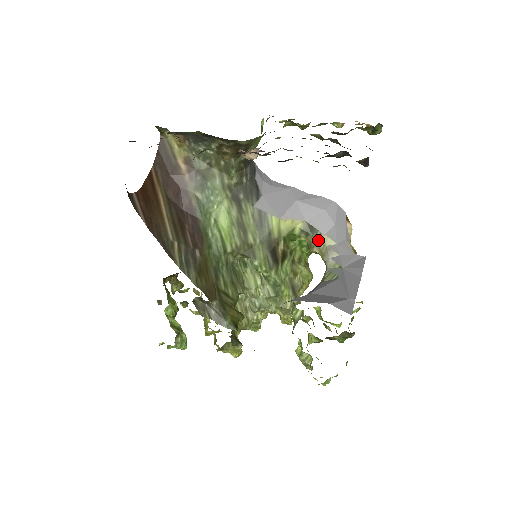
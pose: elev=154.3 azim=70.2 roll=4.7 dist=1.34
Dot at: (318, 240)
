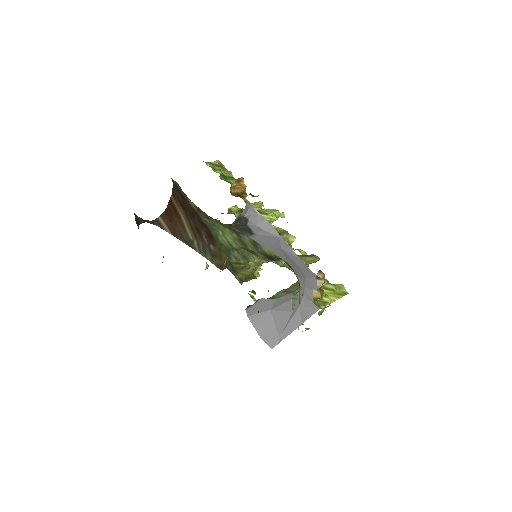
Dot at: occluded
